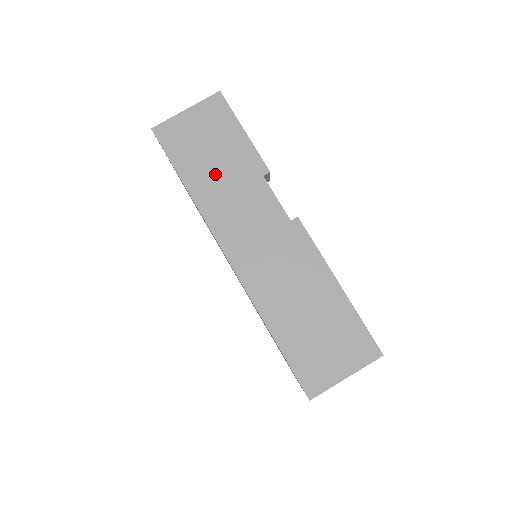
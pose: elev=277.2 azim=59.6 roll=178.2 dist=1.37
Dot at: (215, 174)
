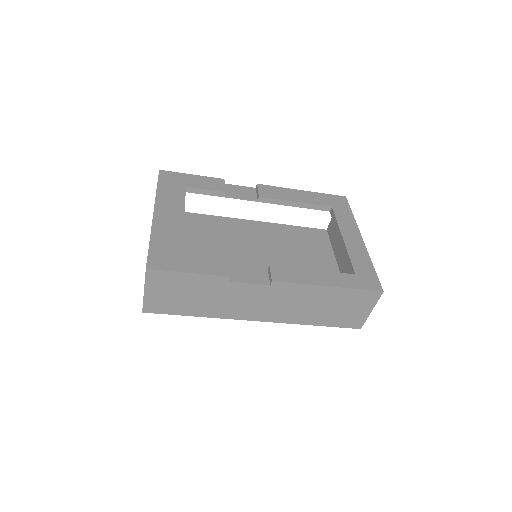
Dot at: (203, 301)
